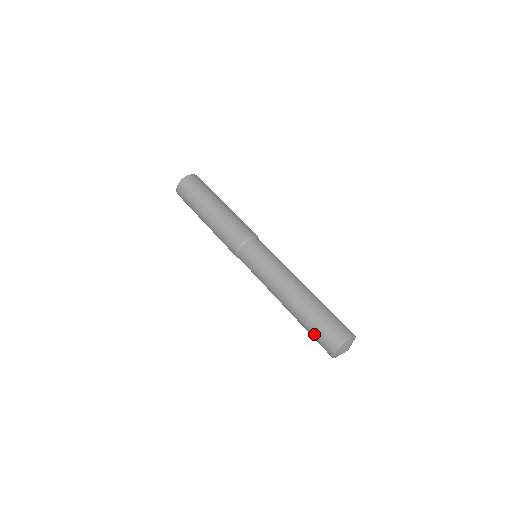
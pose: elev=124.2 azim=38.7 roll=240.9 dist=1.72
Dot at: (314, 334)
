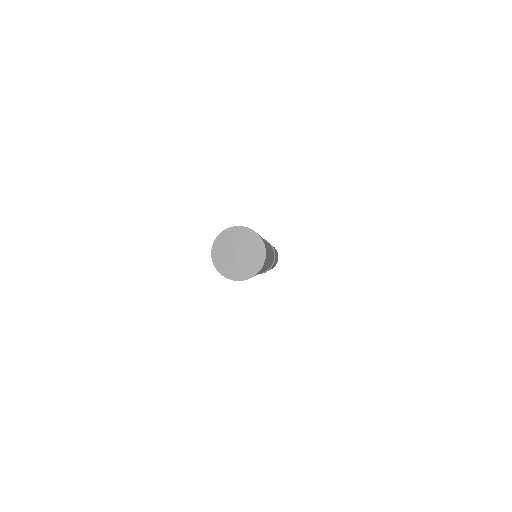
Dot at: occluded
